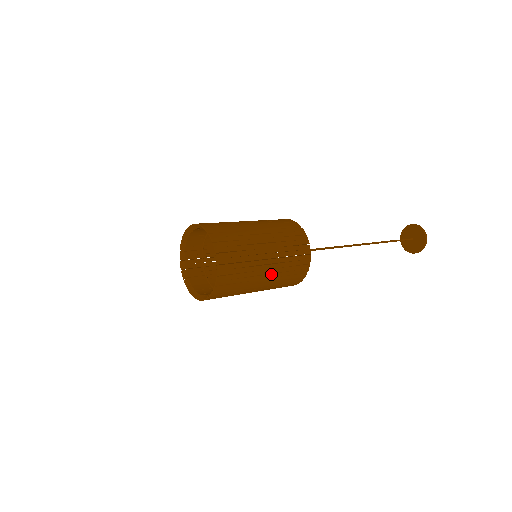
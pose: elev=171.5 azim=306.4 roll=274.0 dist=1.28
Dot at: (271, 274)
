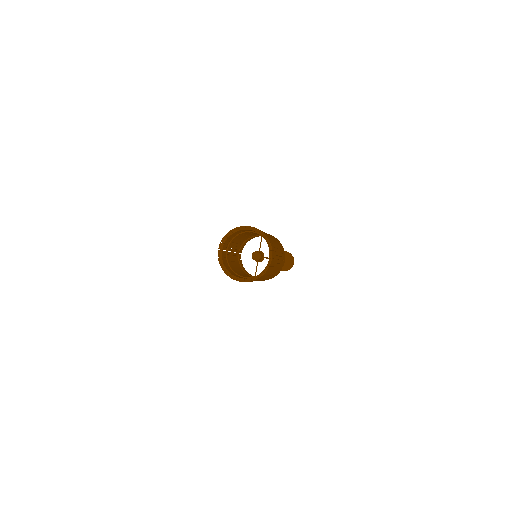
Dot at: (275, 270)
